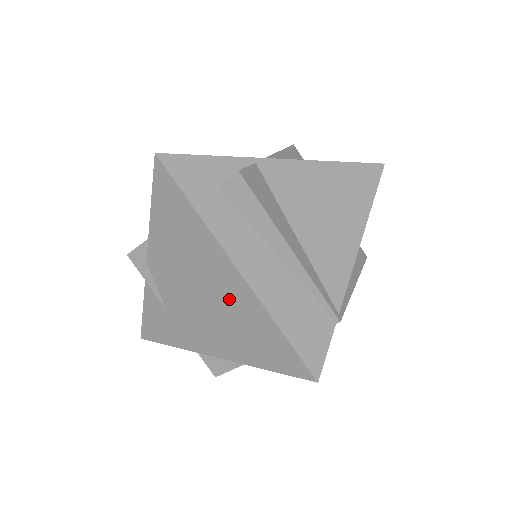
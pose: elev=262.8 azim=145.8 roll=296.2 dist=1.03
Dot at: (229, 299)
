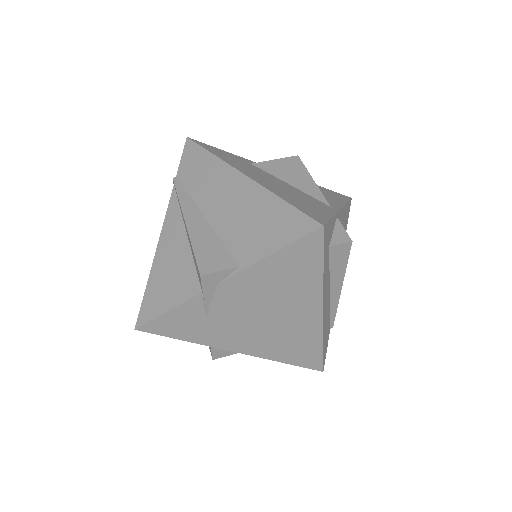
Dot at: (295, 325)
